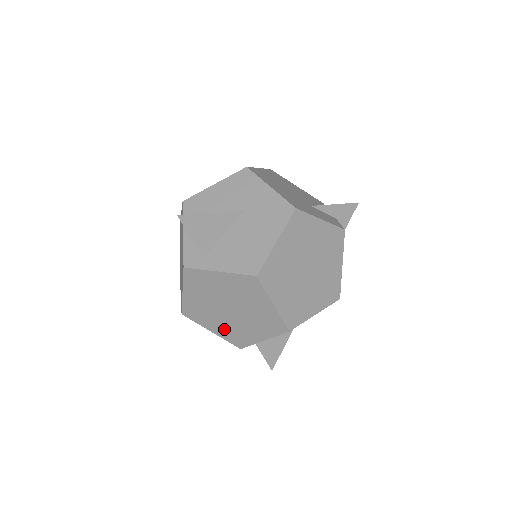
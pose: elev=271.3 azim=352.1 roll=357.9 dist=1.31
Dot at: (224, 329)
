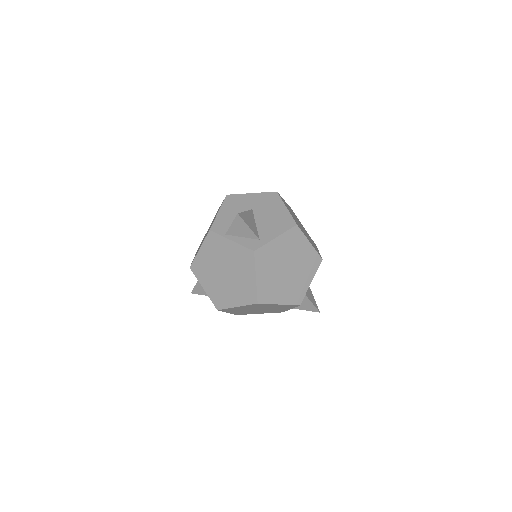
Dot at: (287, 293)
